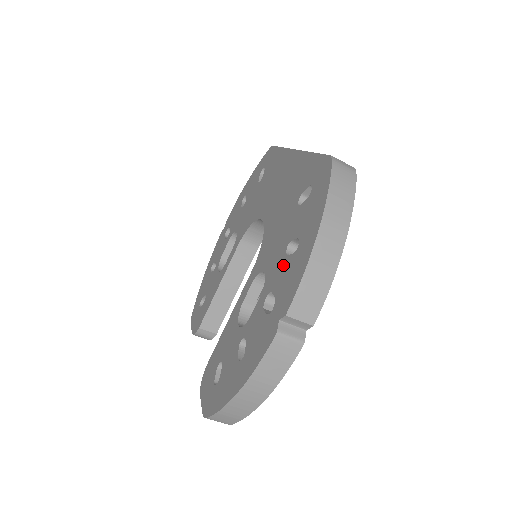
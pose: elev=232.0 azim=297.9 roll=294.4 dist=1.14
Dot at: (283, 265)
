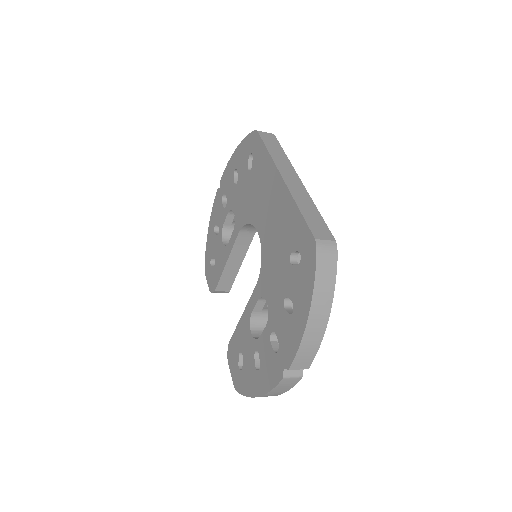
Dot at: (282, 316)
